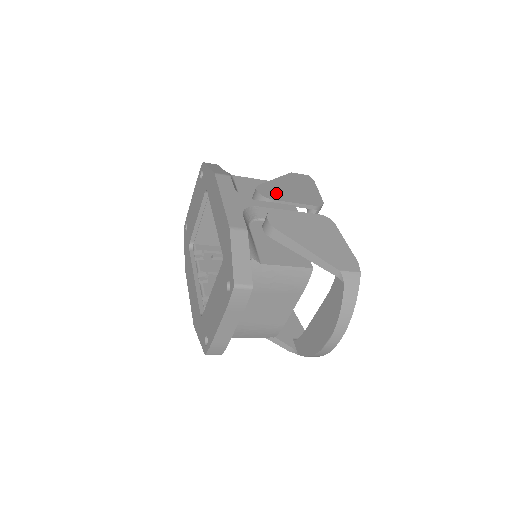
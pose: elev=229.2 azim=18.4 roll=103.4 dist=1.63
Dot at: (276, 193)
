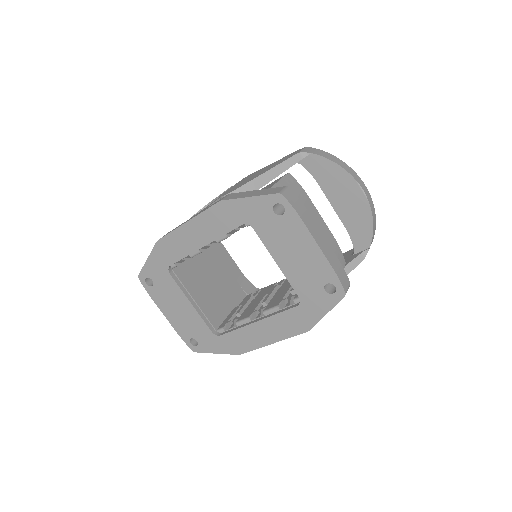
Dot at: occluded
